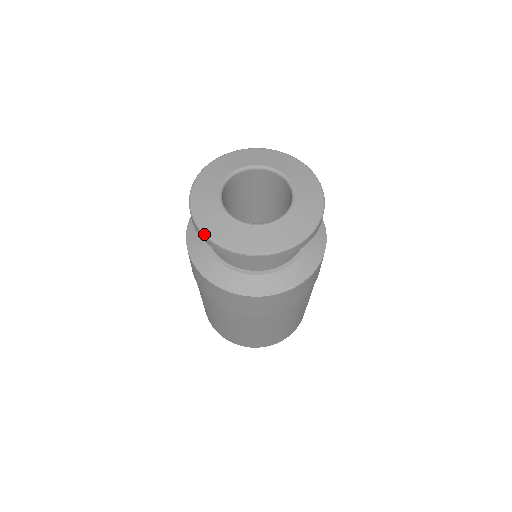
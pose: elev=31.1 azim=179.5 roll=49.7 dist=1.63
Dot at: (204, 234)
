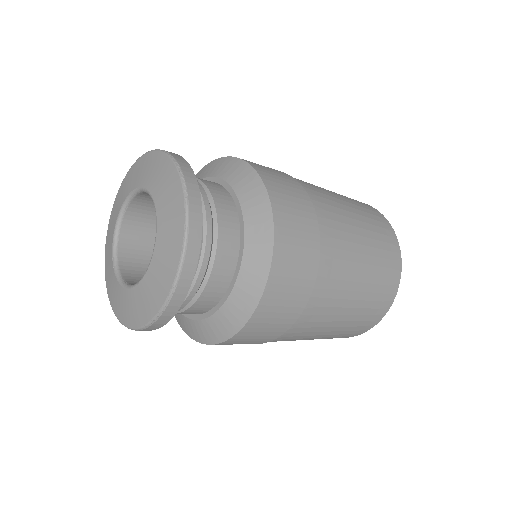
Dot at: (139, 329)
